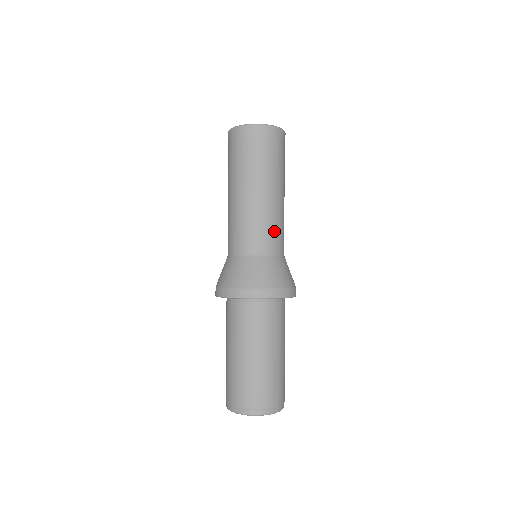
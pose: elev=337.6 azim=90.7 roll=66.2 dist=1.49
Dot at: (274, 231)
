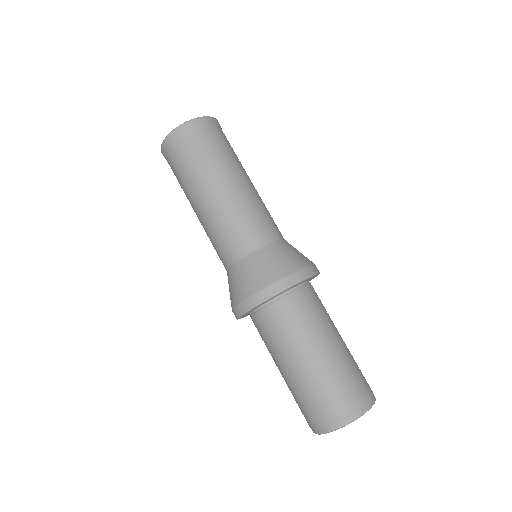
Dot at: (265, 216)
